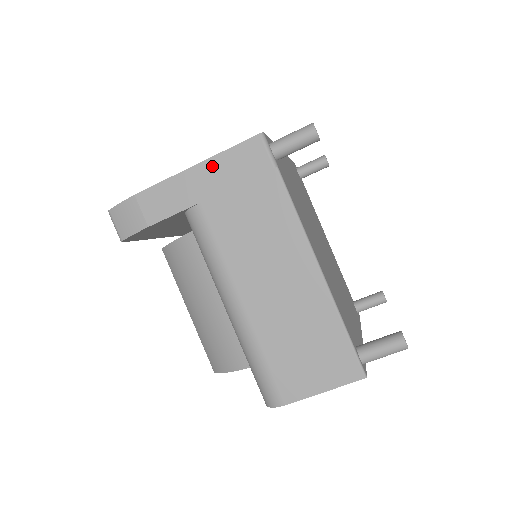
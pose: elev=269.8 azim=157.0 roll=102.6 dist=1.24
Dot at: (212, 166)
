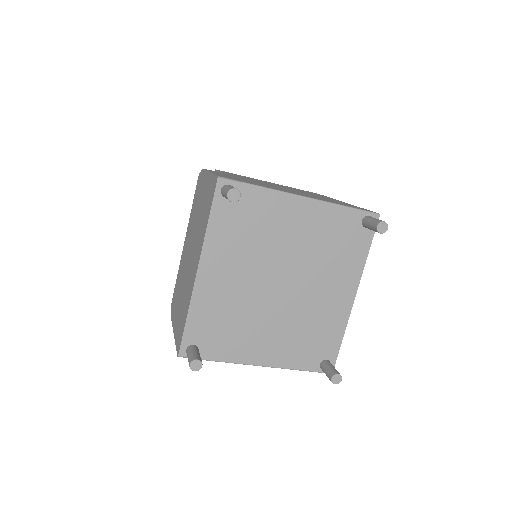
Dot at: occluded
